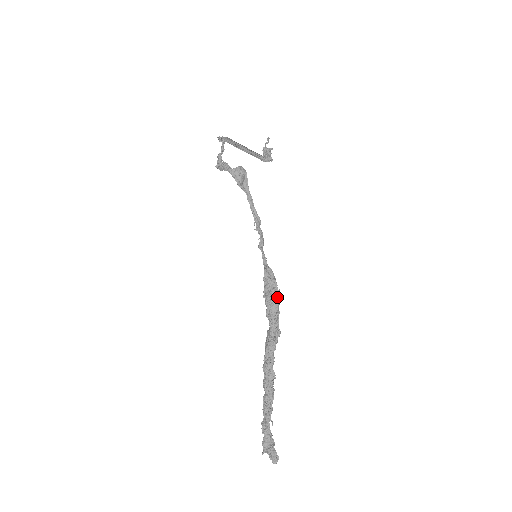
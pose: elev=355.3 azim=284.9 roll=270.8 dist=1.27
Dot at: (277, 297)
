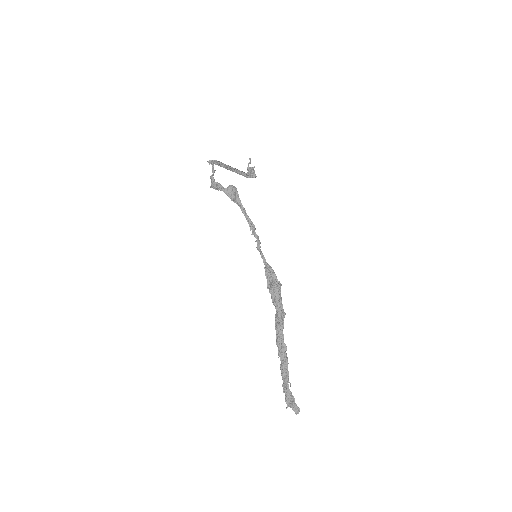
Dot at: (278, 287)
